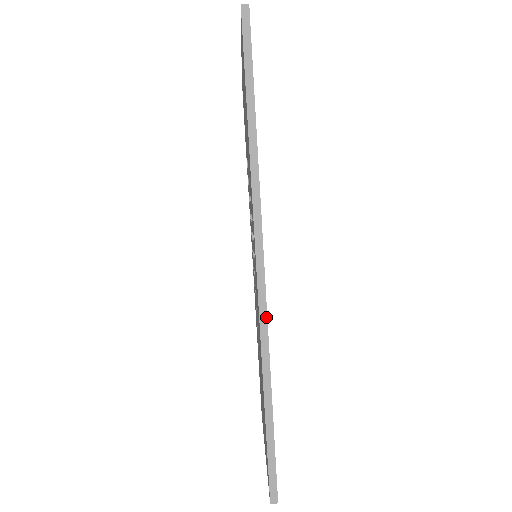
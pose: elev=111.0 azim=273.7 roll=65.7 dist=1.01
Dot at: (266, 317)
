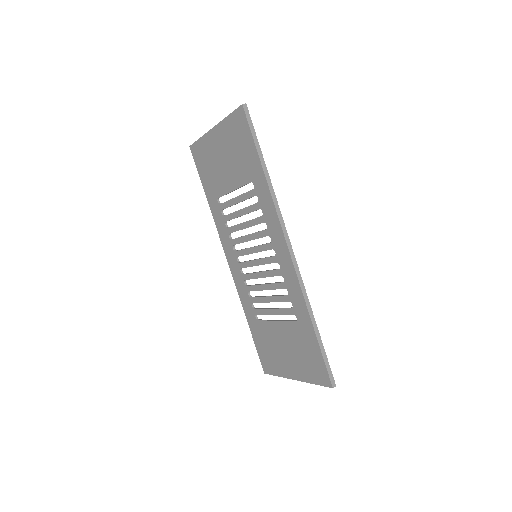
Dot at: (302, 280)
